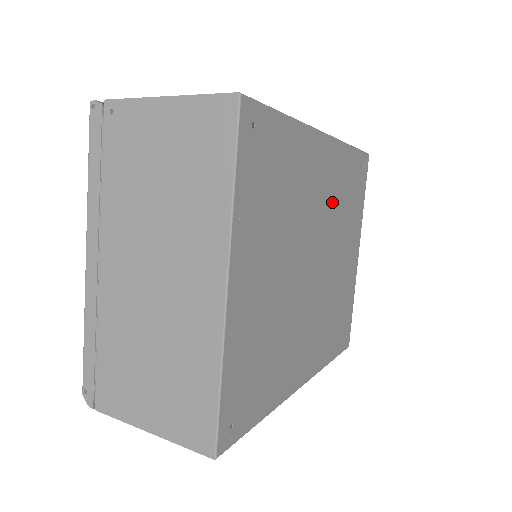
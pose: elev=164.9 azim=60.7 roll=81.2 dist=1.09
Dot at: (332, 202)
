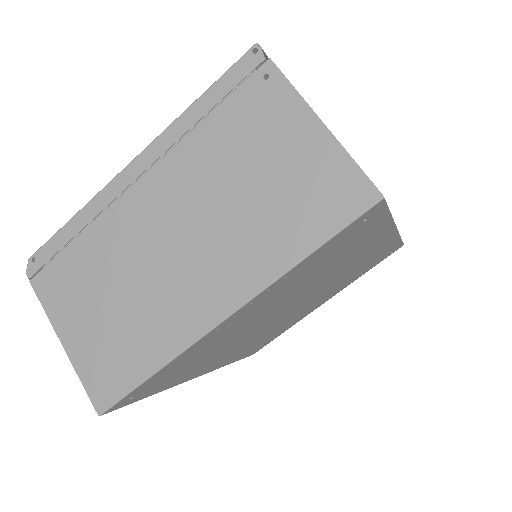
Dot at: (348, 272)
